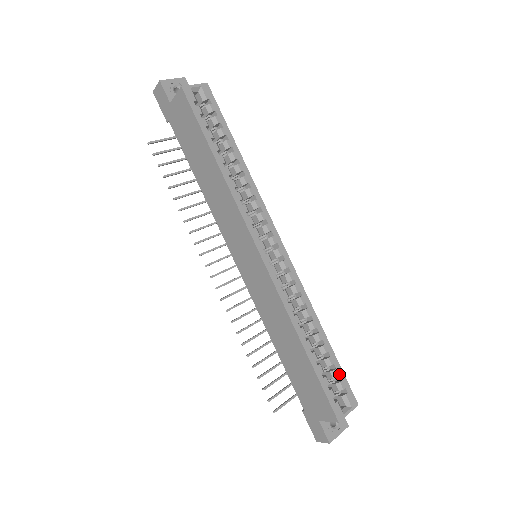
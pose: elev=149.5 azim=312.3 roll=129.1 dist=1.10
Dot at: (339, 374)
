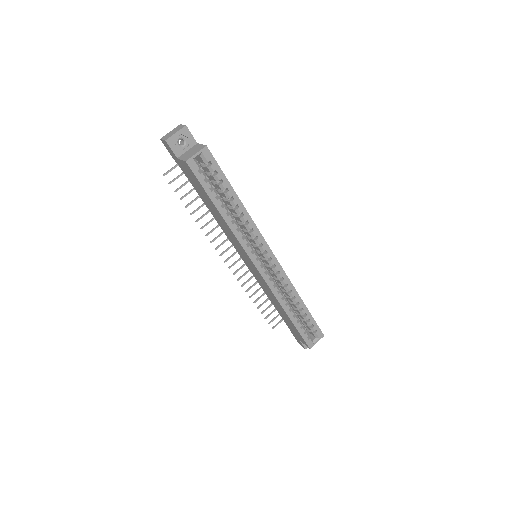
Dot at: (312, 323)
